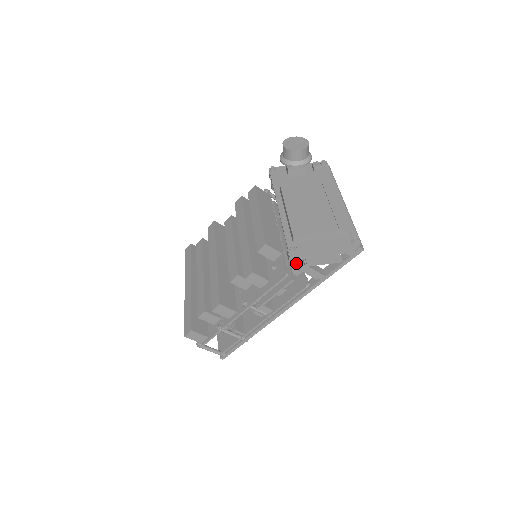
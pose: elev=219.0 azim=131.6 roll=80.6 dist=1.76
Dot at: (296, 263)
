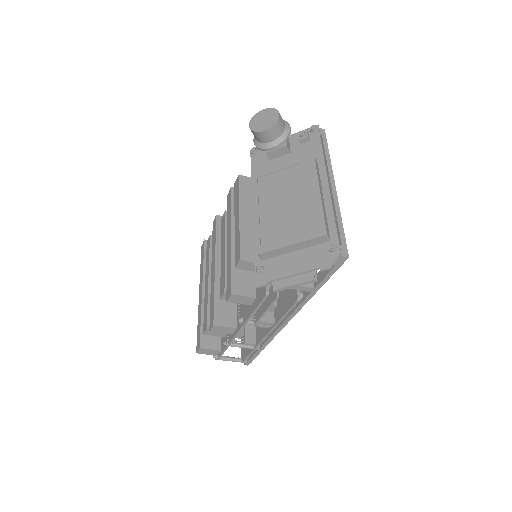
Dot at: (270, 283)
